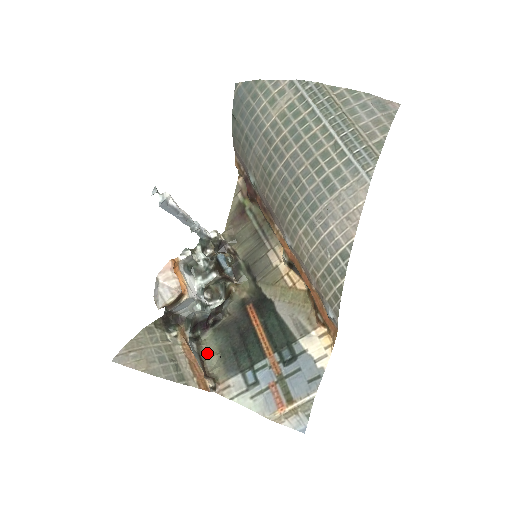
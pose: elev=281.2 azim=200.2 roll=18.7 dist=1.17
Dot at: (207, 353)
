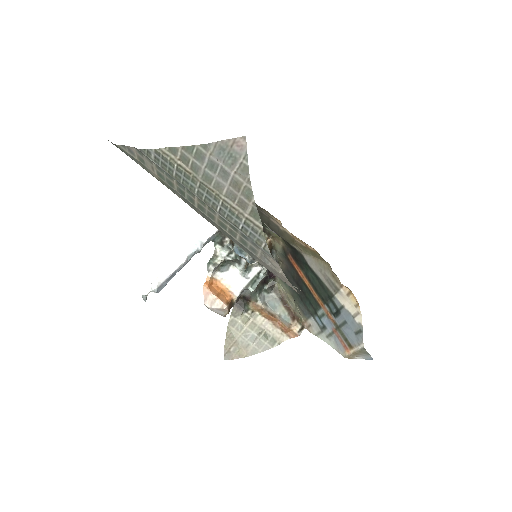
Dot at: (285, 295)
